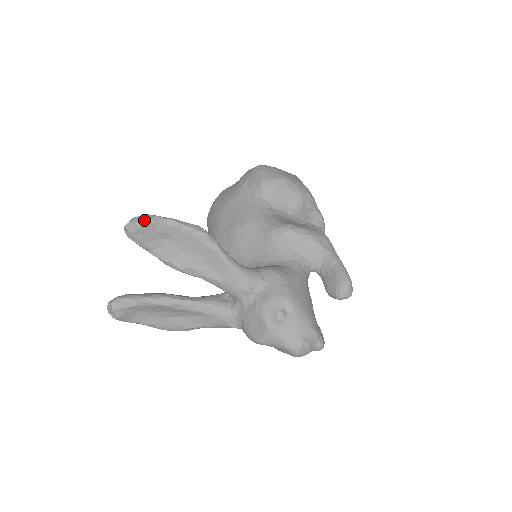
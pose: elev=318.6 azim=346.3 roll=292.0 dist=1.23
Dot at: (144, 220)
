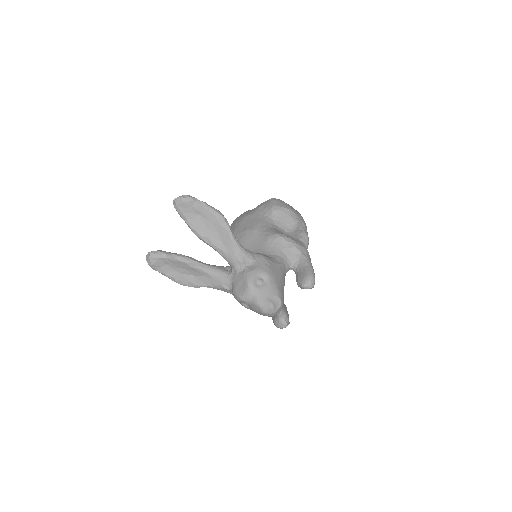
Dot at: (187, 198)
